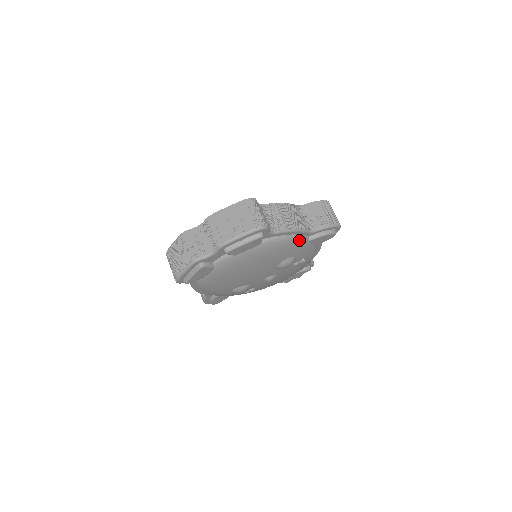
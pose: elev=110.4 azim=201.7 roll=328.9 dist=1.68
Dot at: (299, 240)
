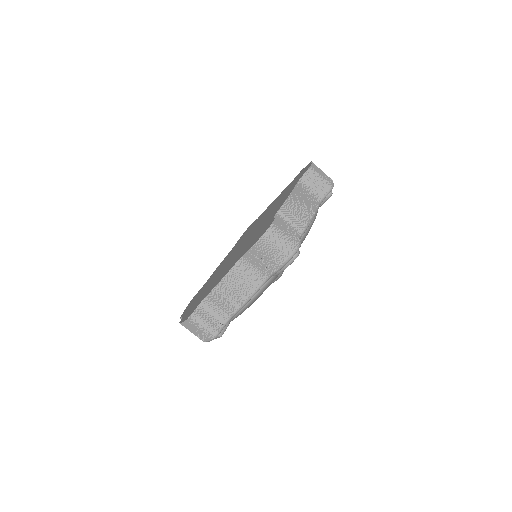
Dot at: (262, 290)
